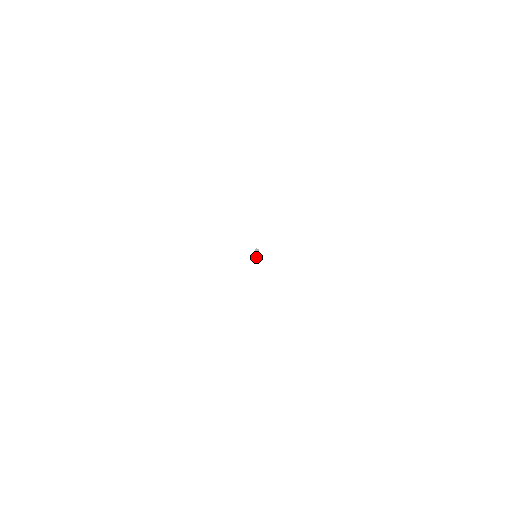
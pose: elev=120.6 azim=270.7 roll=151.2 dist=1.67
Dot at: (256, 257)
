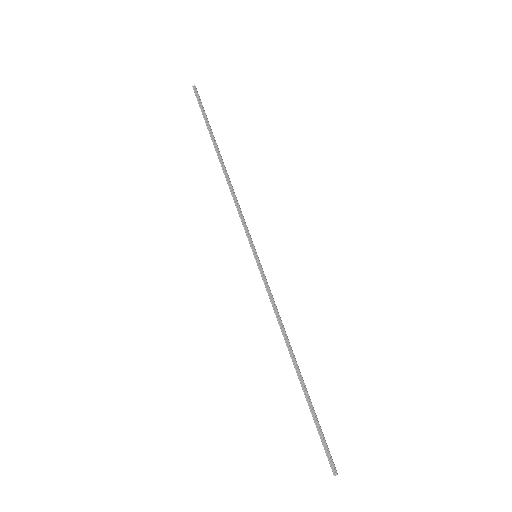
Dot at: (250, 238)
